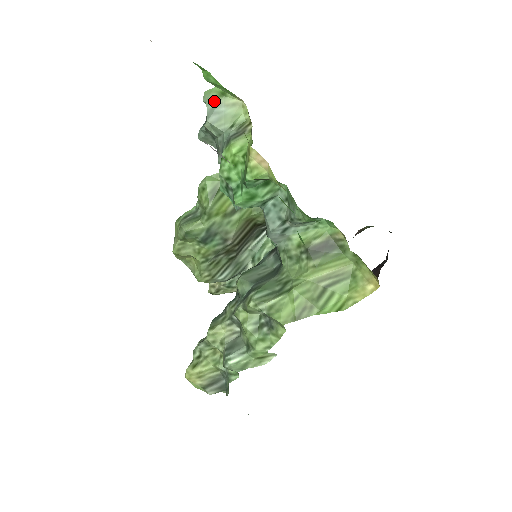
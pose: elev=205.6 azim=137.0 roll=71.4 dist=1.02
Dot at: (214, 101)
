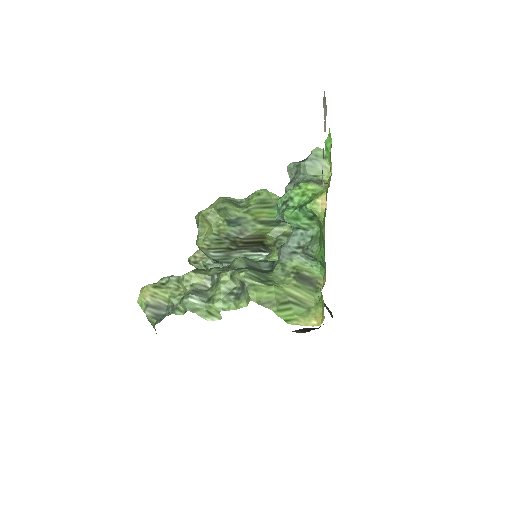
Dot at: (317, 156)
